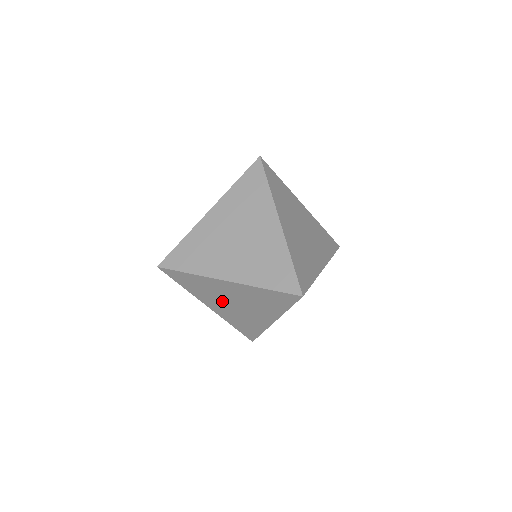
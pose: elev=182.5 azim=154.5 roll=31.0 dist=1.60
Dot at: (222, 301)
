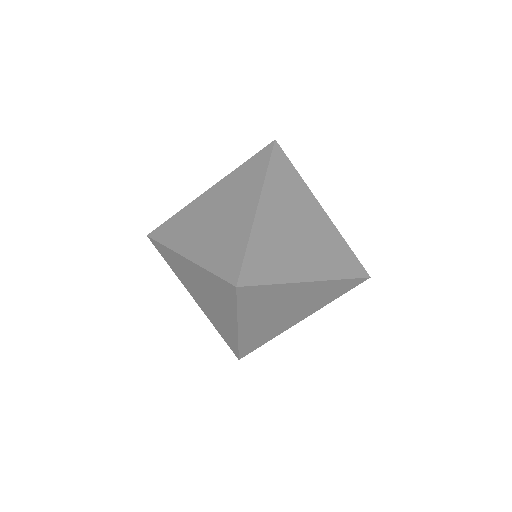
Dot at: (196, 290)
